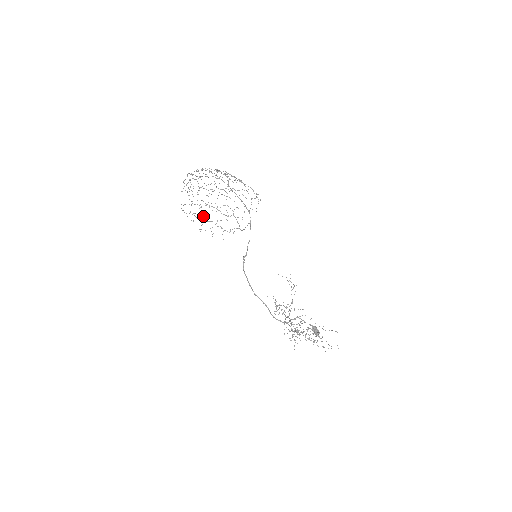
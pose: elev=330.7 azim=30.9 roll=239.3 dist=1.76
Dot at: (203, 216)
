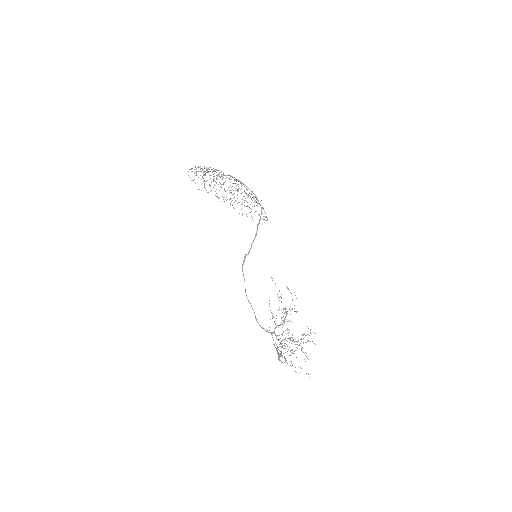
Dot at: occluded
